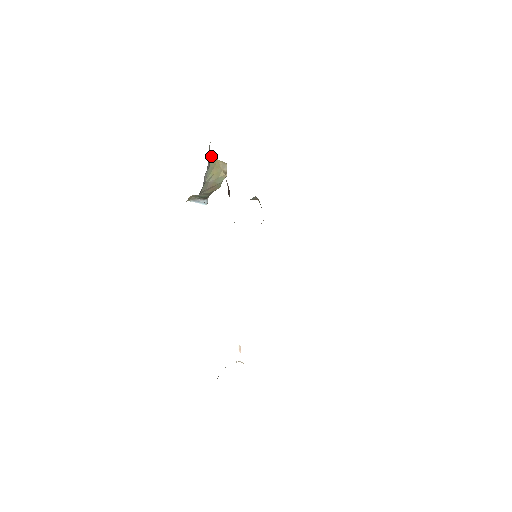
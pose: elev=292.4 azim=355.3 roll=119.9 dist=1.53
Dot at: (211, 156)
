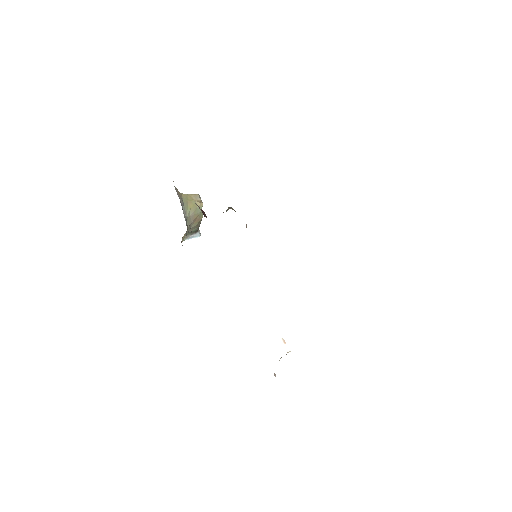
Dot at: (181, 194)
